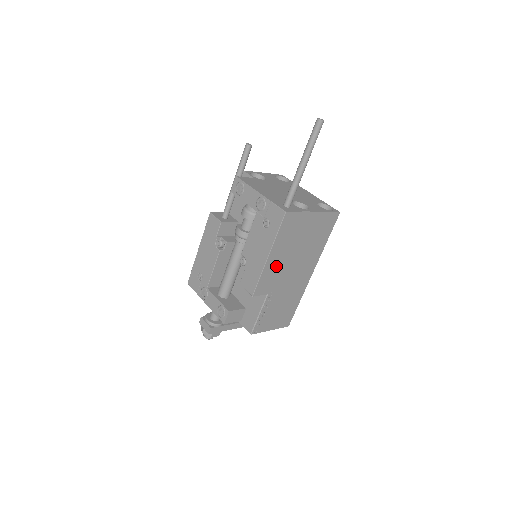
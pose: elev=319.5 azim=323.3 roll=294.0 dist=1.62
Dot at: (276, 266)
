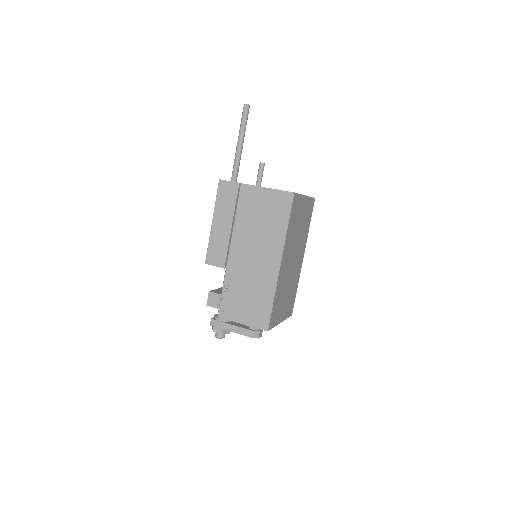
Dot at: (224, 236)
